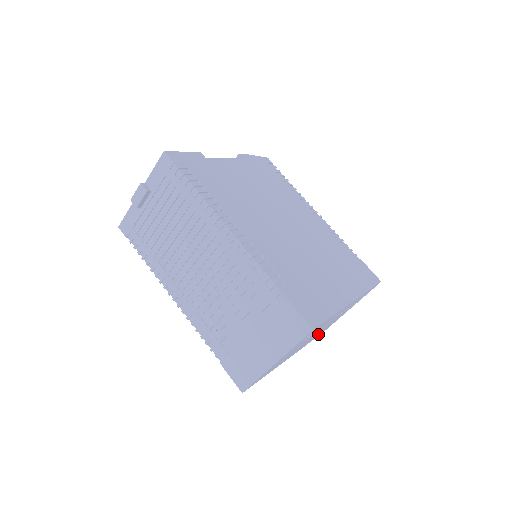
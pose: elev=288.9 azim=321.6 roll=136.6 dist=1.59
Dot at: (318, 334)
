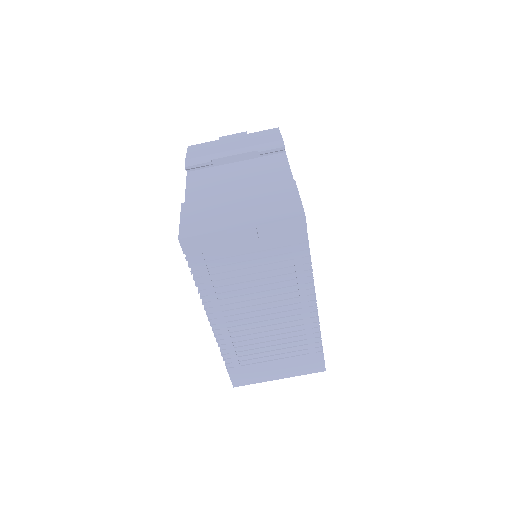
Dot at: occluded
